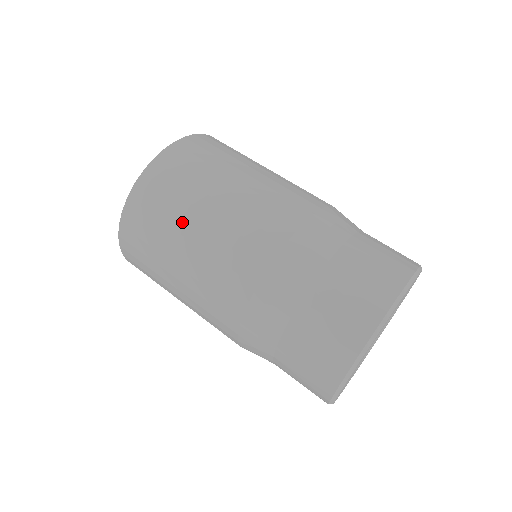
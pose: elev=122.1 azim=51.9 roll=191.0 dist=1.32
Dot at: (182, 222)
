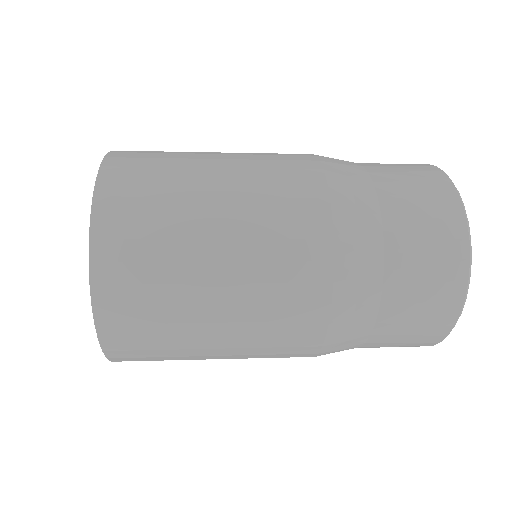
Dot at: occluded
